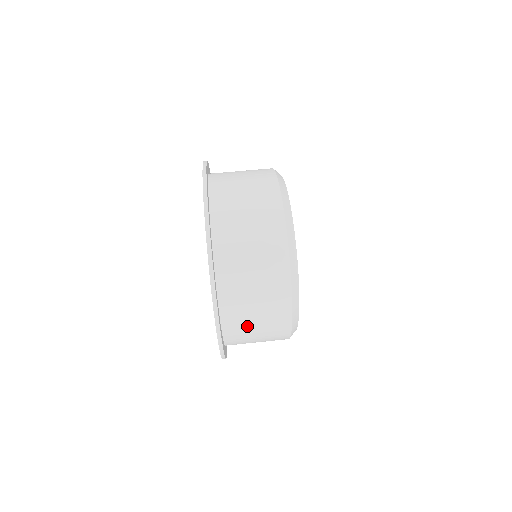
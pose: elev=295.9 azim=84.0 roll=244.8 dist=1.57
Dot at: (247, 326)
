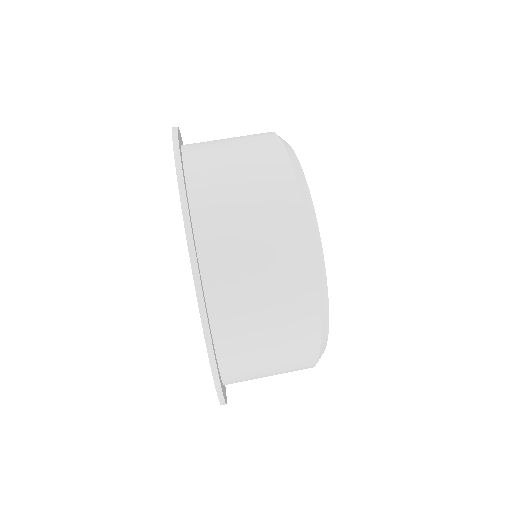
Dot at: (236, 236)
